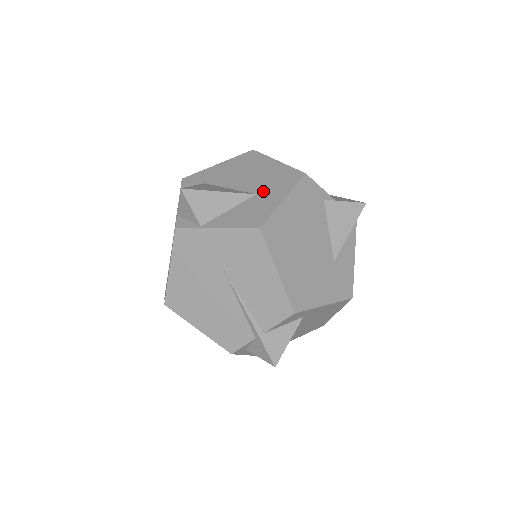
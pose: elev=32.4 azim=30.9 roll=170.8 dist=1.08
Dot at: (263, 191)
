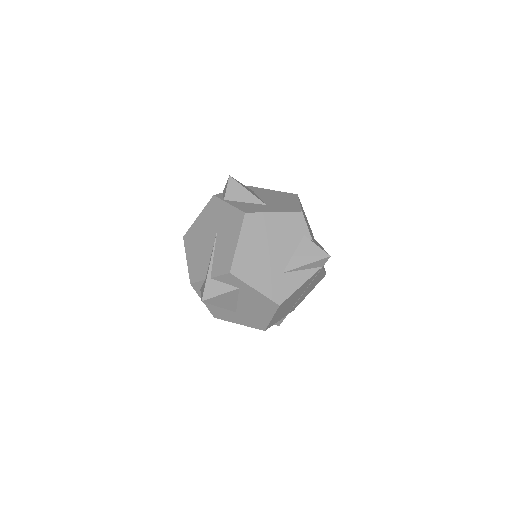
Dot at: (271, 206)
